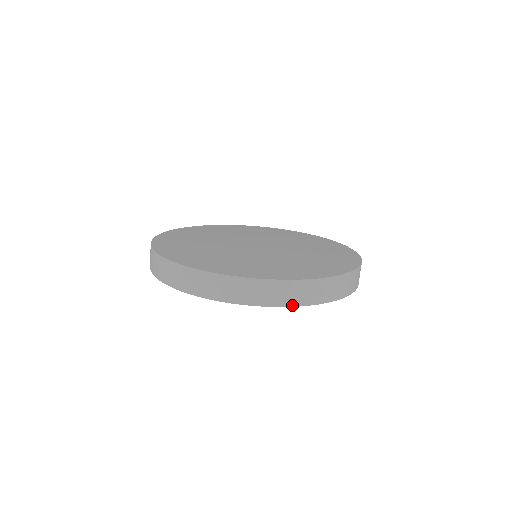
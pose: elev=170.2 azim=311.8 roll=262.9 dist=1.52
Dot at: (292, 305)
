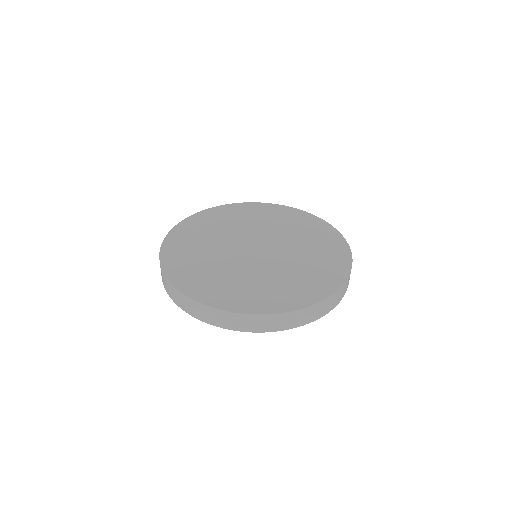
Dot at: (214, 324)
